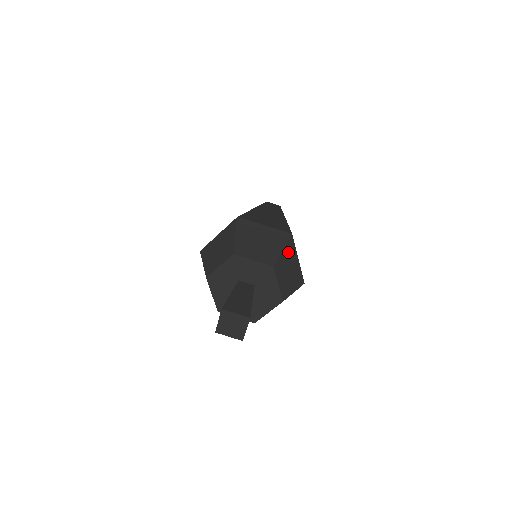
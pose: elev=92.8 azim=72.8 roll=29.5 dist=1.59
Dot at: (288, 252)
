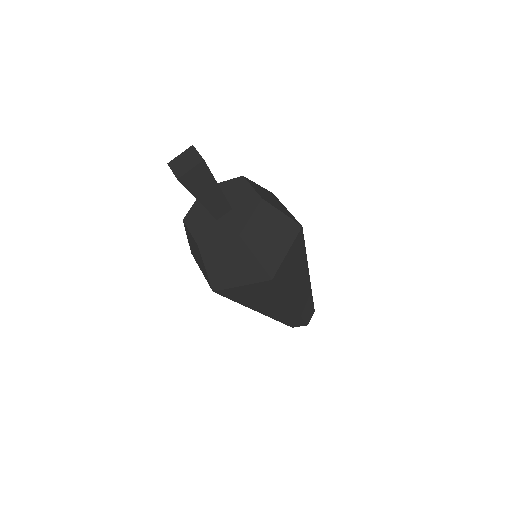
Dot at: (285, 225)
